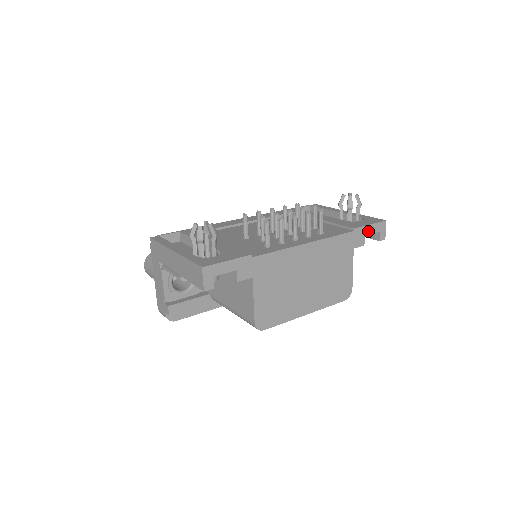
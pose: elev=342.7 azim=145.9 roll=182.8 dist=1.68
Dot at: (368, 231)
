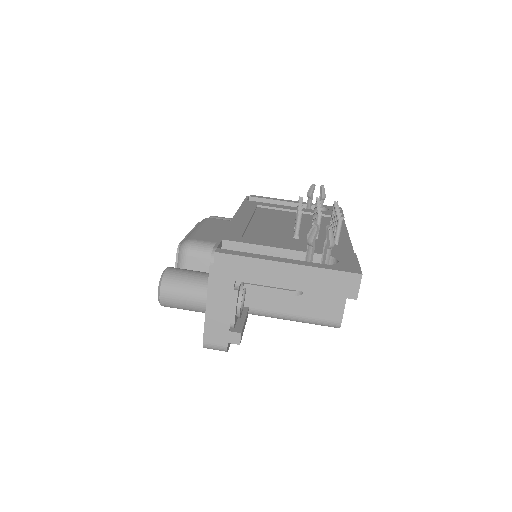
Dot at: occluded
